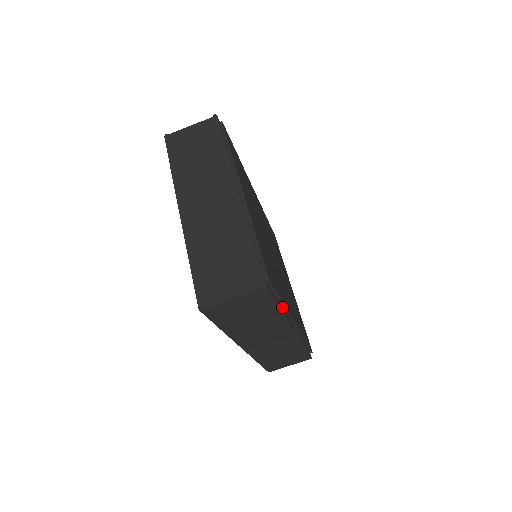
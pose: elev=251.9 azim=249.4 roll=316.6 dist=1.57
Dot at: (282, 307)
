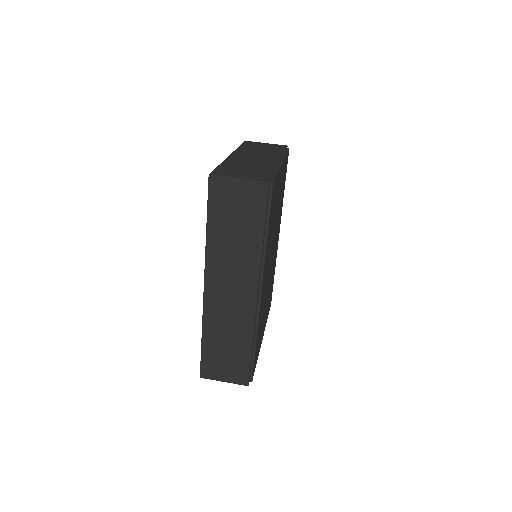
Dot at: (263, 245)
